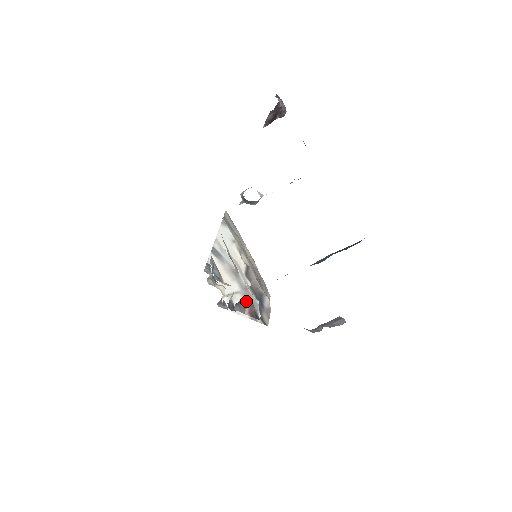
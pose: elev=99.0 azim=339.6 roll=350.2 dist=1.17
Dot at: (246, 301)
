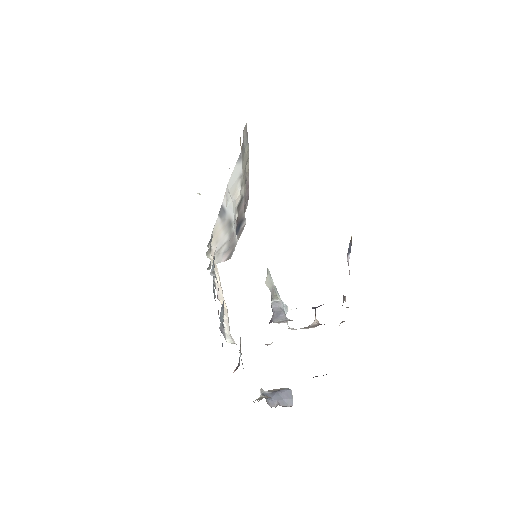
Dot at: occluded
